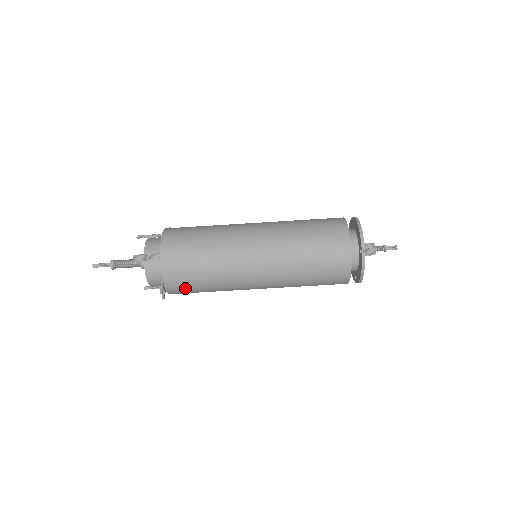
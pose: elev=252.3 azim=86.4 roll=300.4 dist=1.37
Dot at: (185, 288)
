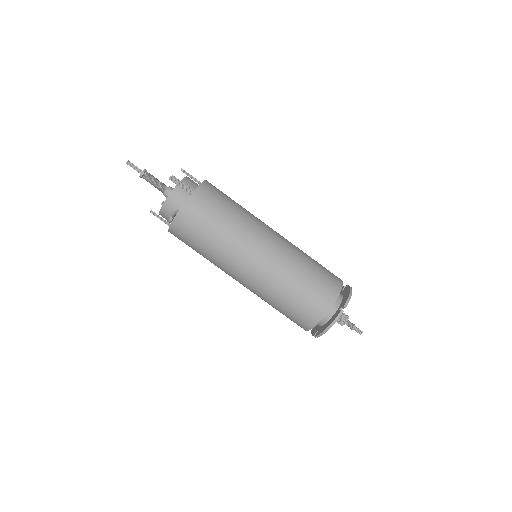
Dot at: (189, 231)
